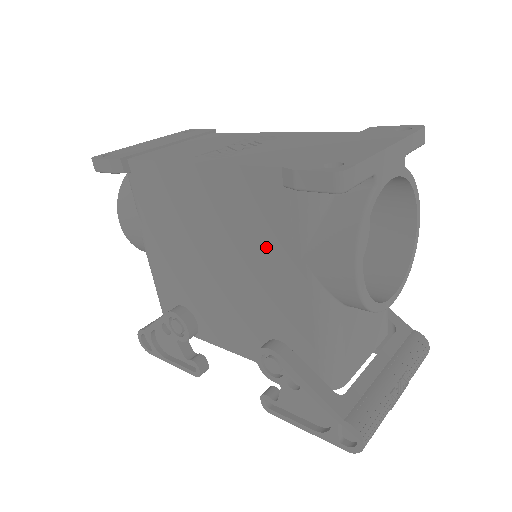
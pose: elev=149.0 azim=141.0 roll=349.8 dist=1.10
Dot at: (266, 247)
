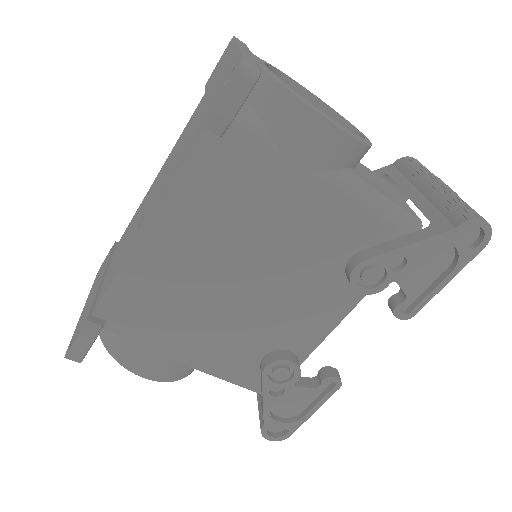
Dot at: (261, 206)
